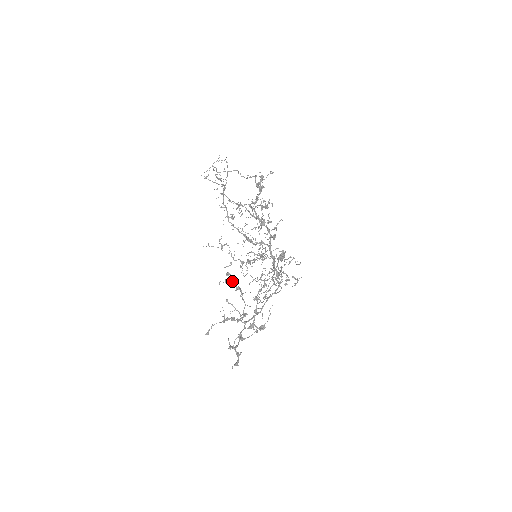
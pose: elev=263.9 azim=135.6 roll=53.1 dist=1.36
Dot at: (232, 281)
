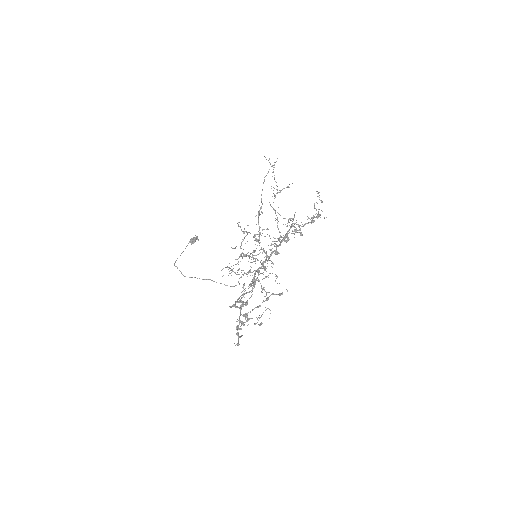
Dot at: occluded
